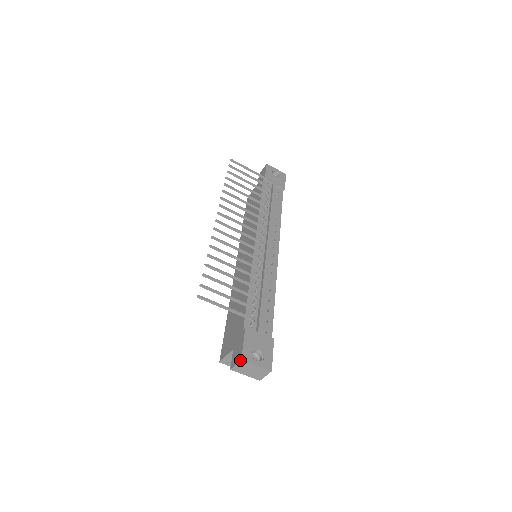
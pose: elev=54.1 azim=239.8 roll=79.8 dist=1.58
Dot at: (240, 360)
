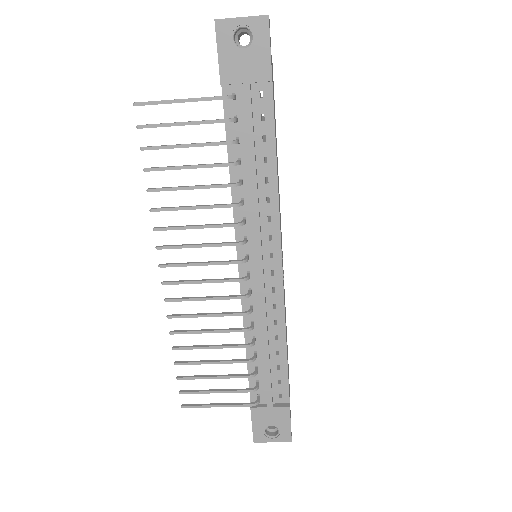
Dot at: (253, 441)
